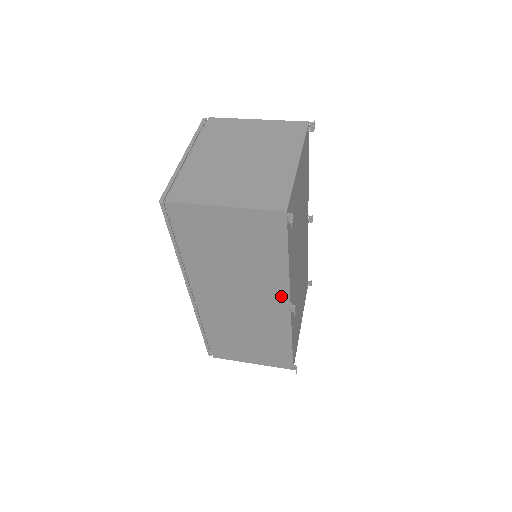
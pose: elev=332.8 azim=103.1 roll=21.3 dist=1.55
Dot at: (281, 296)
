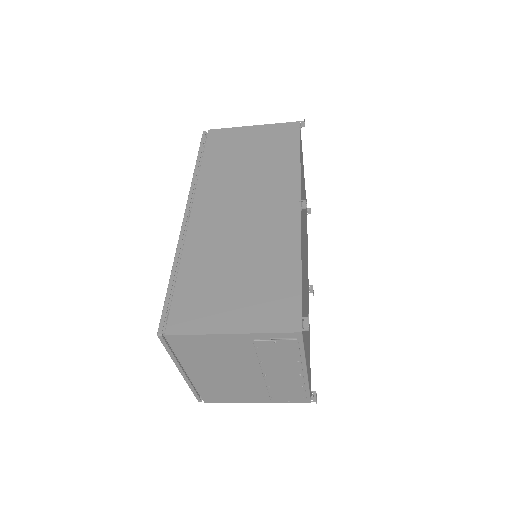
Dot at: (291, 192)
